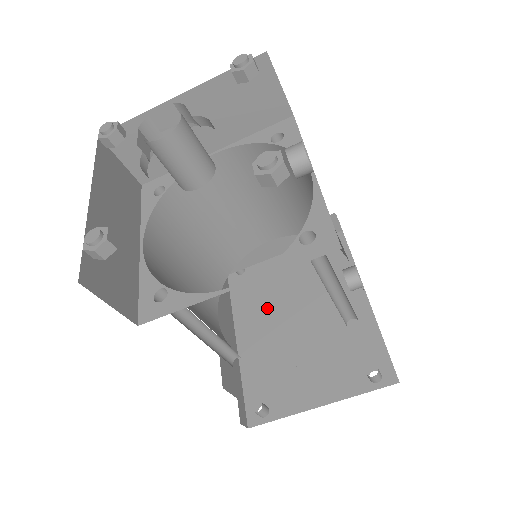
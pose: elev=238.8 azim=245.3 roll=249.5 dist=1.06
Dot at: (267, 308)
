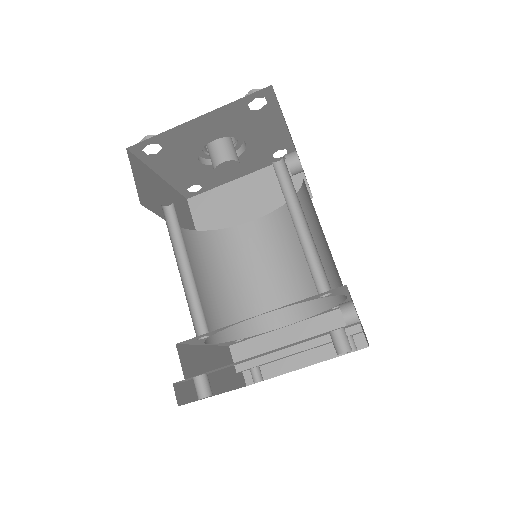
Dot at: occluded
